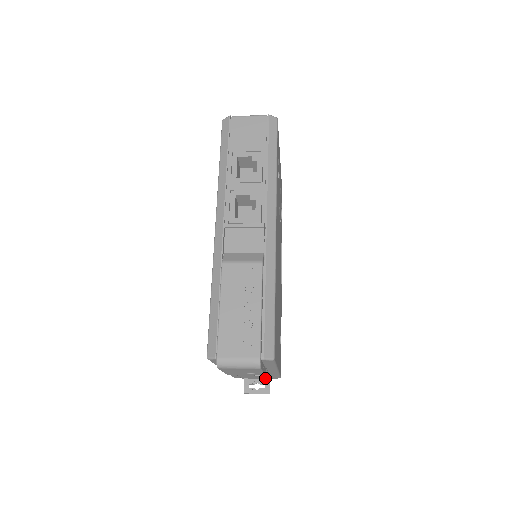
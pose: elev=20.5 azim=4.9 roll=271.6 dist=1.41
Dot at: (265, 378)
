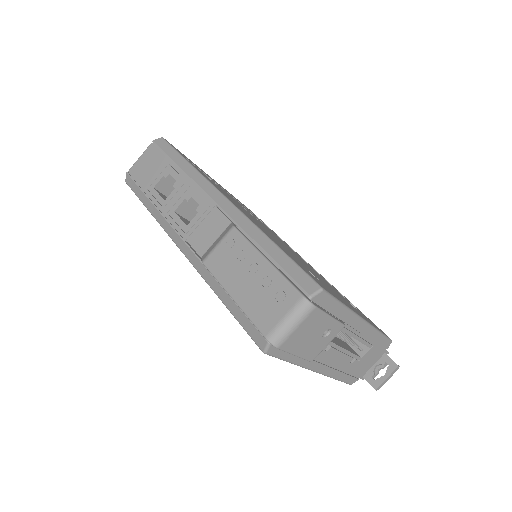
Dot at: (379, 356)
